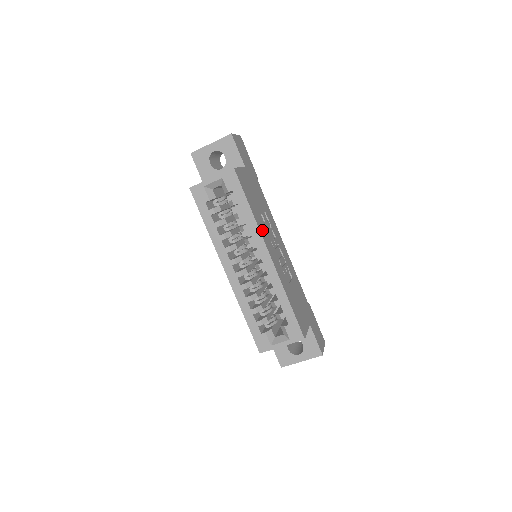
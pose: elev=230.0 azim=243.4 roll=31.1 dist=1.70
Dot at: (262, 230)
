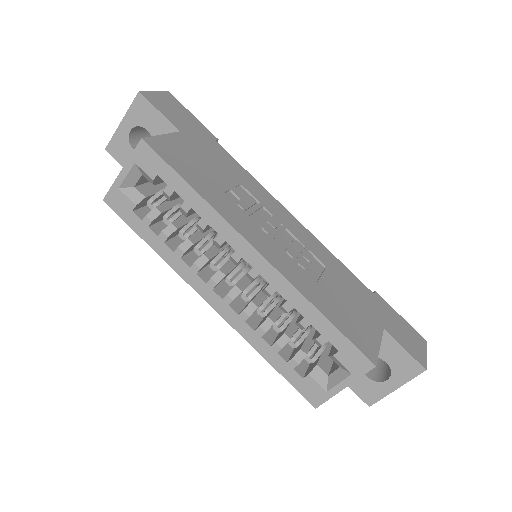
Dot at: (232, 216)
